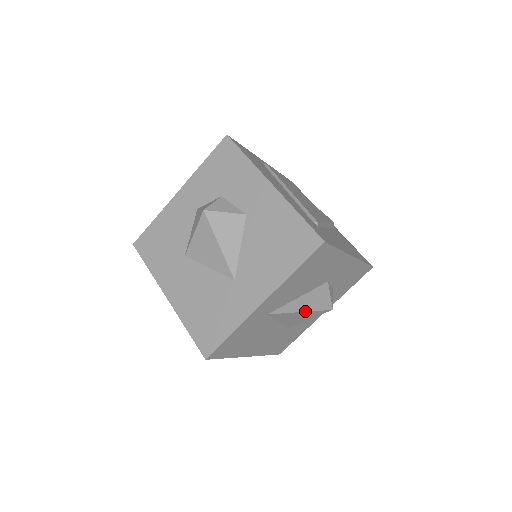
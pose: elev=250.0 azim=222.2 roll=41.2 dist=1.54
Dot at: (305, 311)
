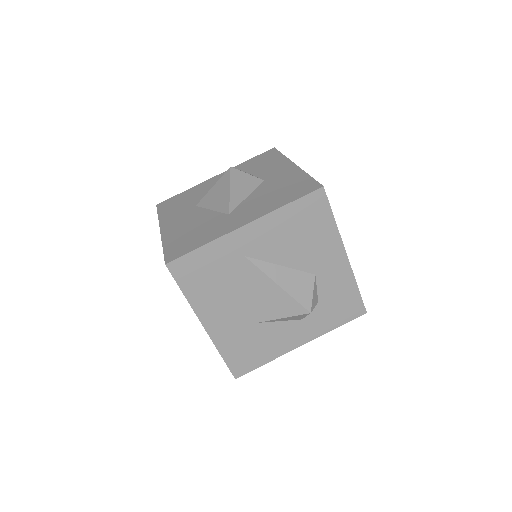
Dot at: (282, 288)
